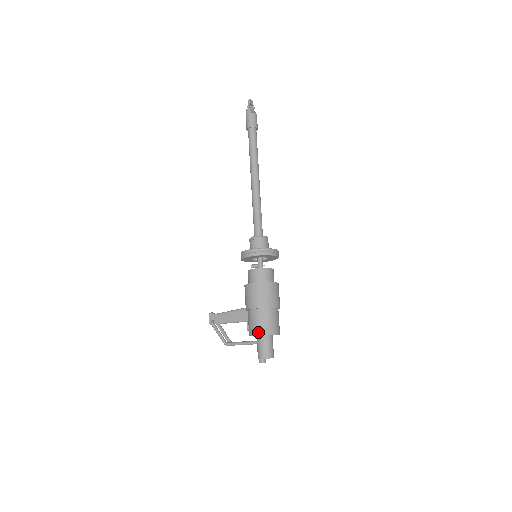
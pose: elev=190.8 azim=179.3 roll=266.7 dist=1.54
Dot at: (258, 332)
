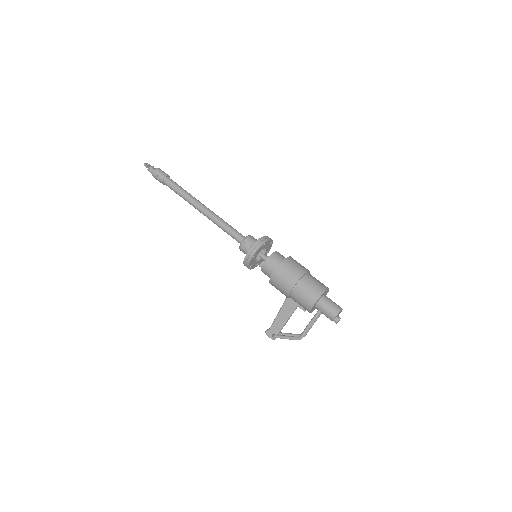
Dot at: (313, 301)
